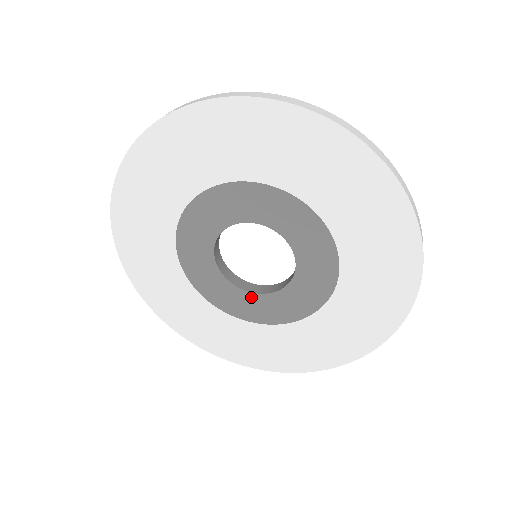
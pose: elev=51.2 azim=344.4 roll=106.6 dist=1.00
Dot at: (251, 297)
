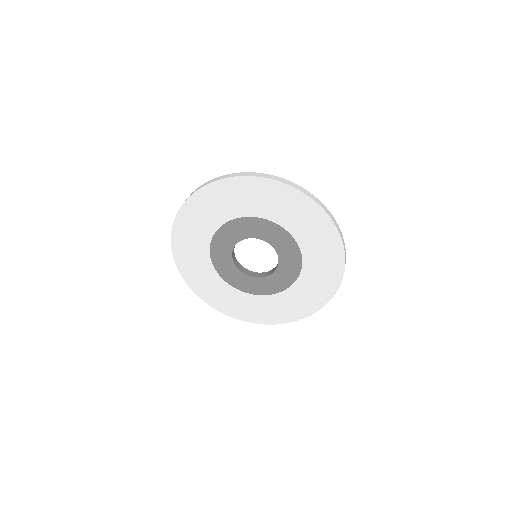
Dot at: (241, 275)
